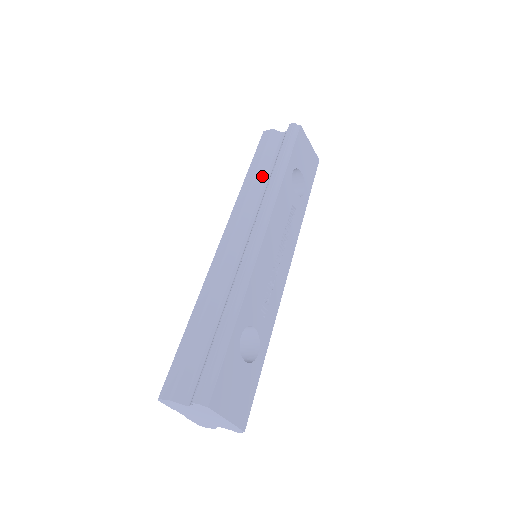
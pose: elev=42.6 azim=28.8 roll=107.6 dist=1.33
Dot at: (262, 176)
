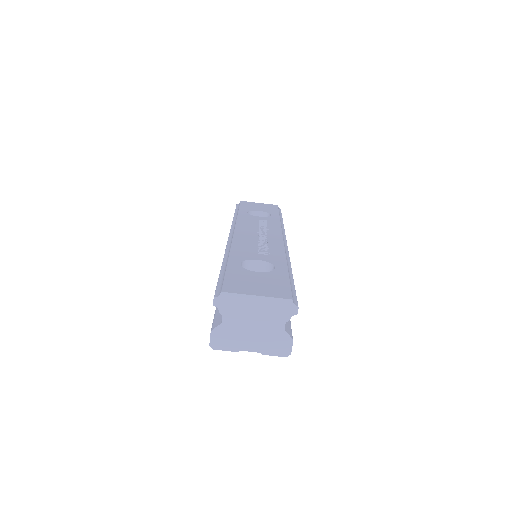
Dot at: occluded
